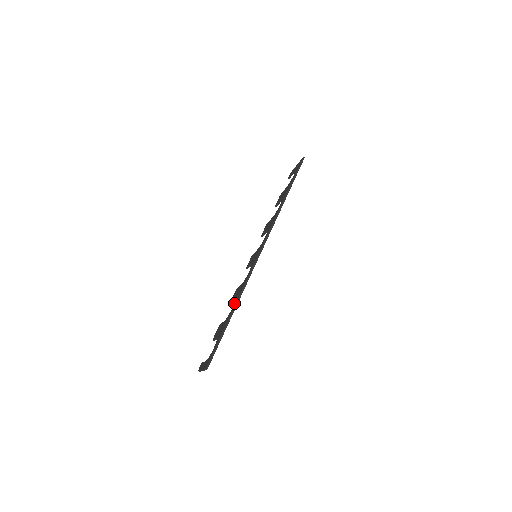
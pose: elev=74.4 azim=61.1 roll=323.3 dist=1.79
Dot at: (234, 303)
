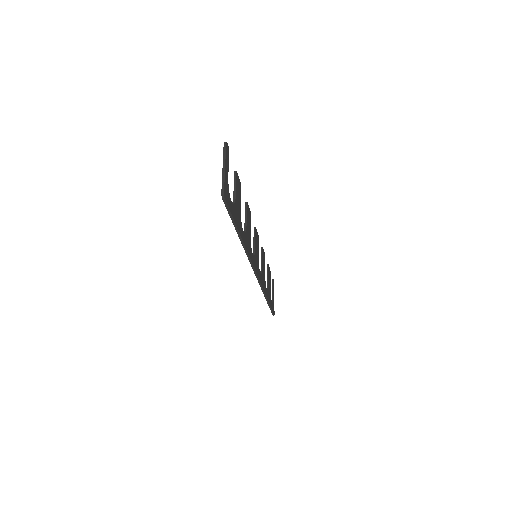
Dot at: occluded
